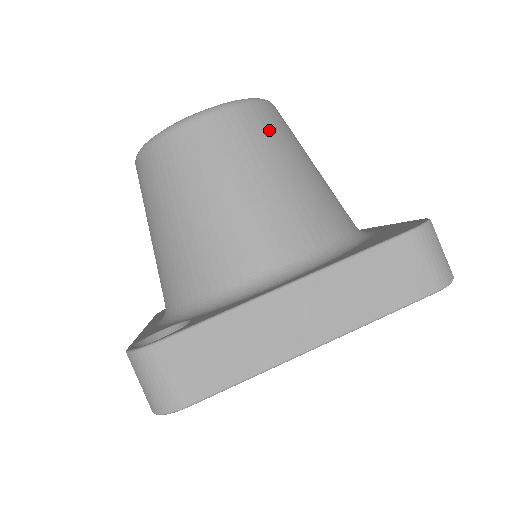
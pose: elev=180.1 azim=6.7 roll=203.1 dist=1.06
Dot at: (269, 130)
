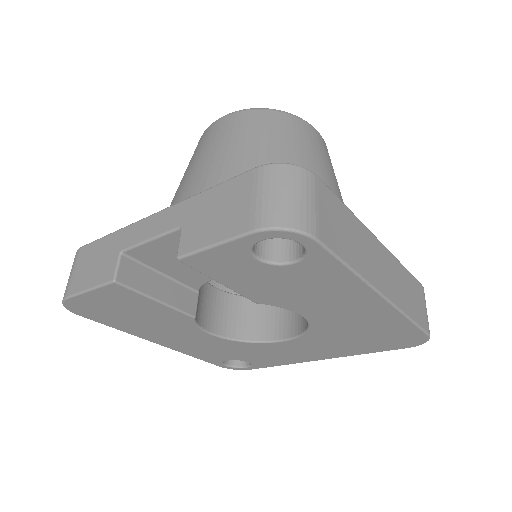
Dot at: occluded
